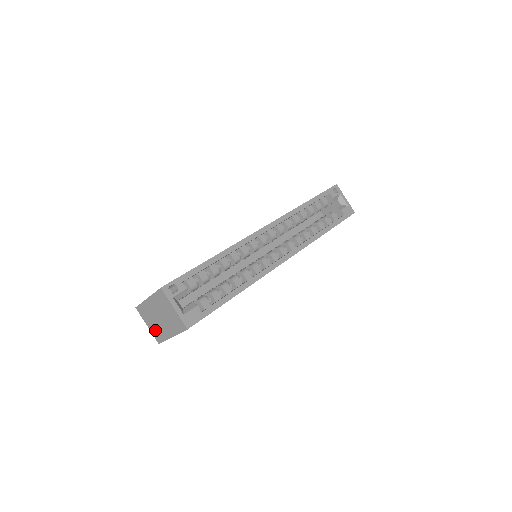
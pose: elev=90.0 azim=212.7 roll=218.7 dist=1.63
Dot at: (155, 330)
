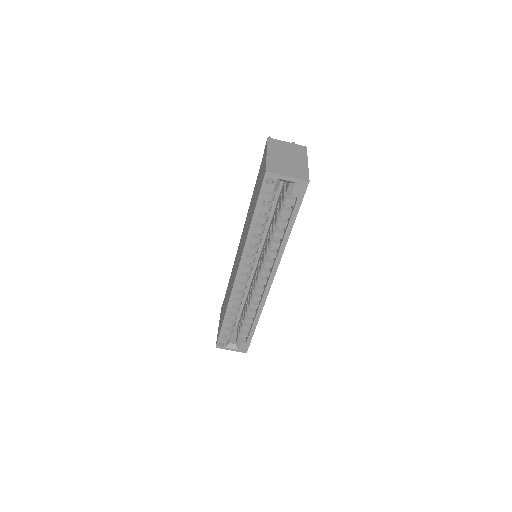
Dot at: occluded
